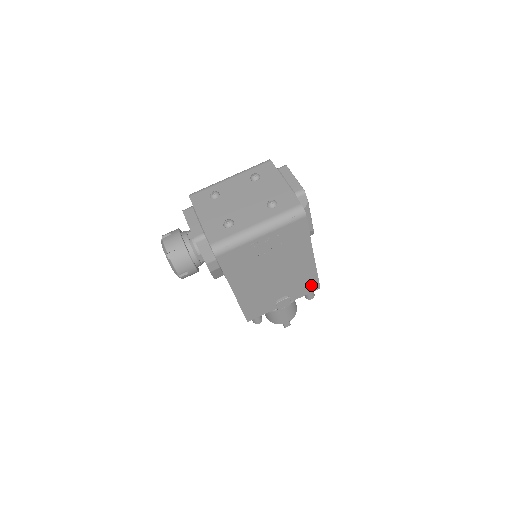
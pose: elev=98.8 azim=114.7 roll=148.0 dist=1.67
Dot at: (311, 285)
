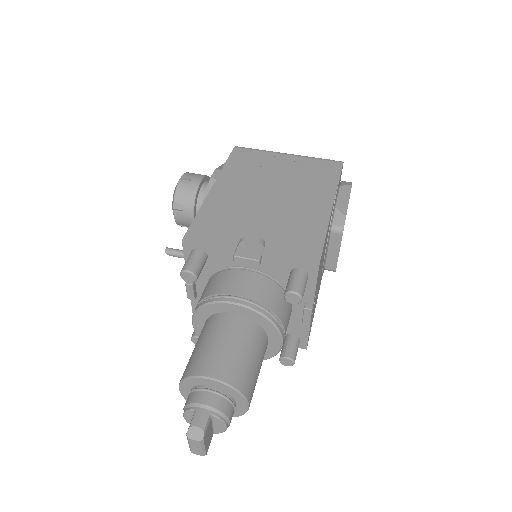
Dot at: (307, 250)
